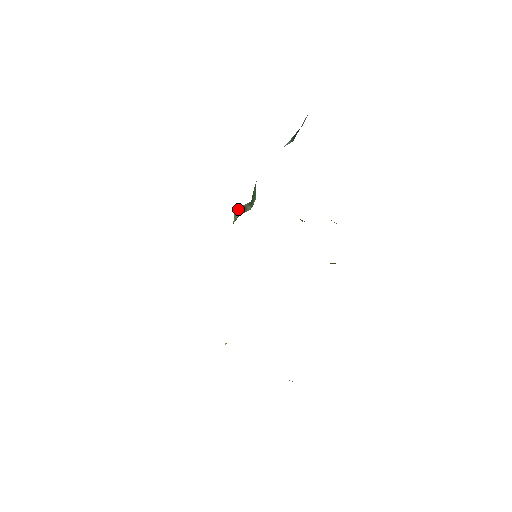
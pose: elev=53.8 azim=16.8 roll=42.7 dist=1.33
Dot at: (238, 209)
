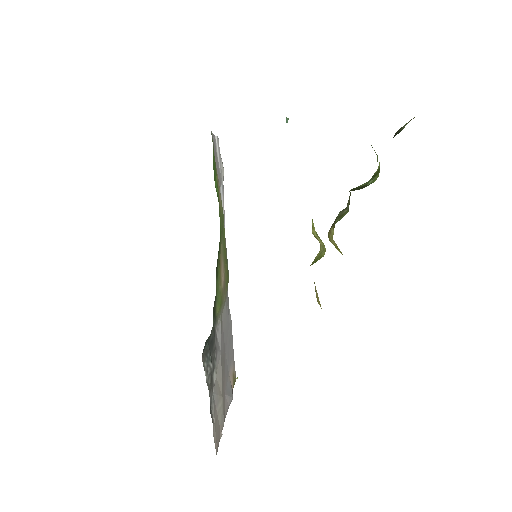
Dot at: occluded
